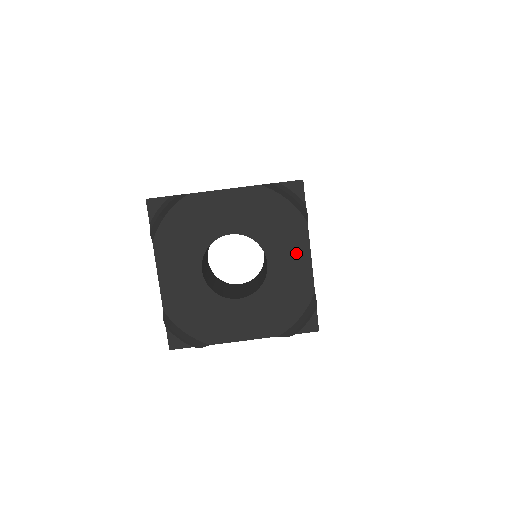
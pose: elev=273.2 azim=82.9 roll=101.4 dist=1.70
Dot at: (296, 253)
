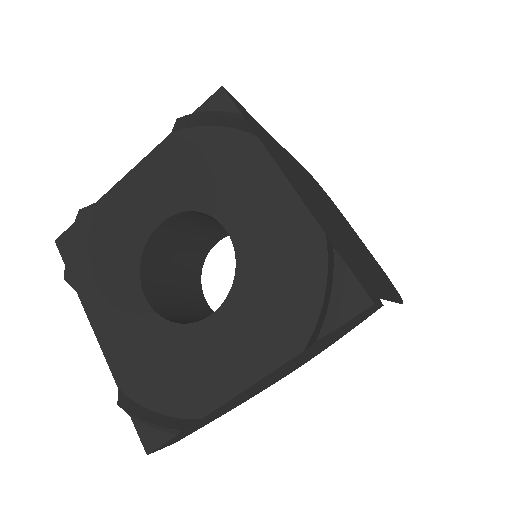
Dot at: (263, 191)
